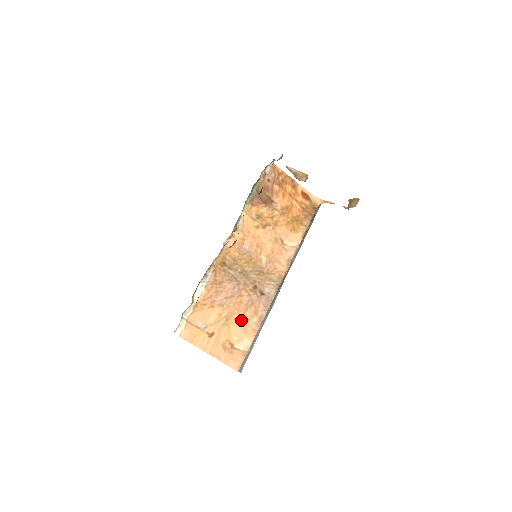
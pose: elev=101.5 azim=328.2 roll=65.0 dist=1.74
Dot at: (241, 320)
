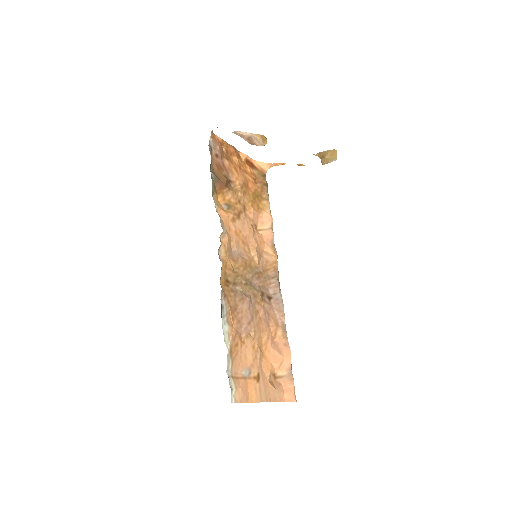
Dot at: (270, 341)
